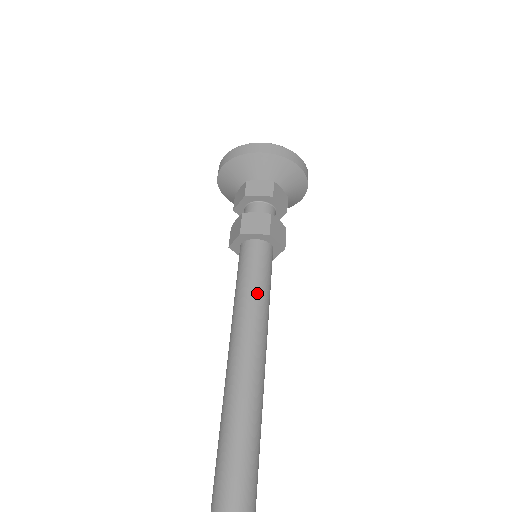
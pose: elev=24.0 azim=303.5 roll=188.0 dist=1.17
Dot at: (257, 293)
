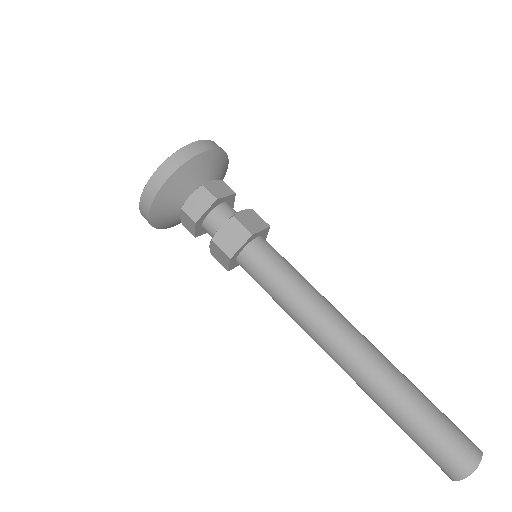
Dot at: (295, 289)
